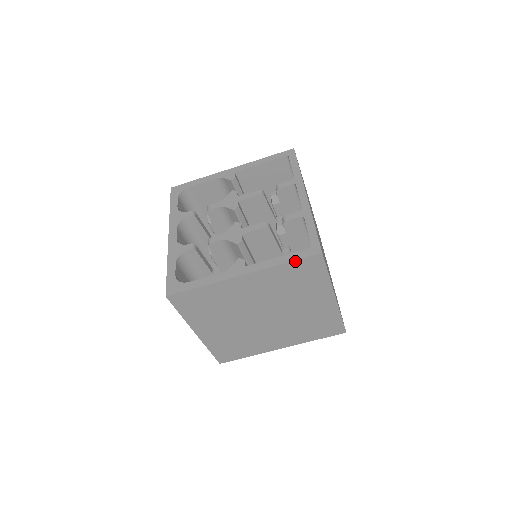
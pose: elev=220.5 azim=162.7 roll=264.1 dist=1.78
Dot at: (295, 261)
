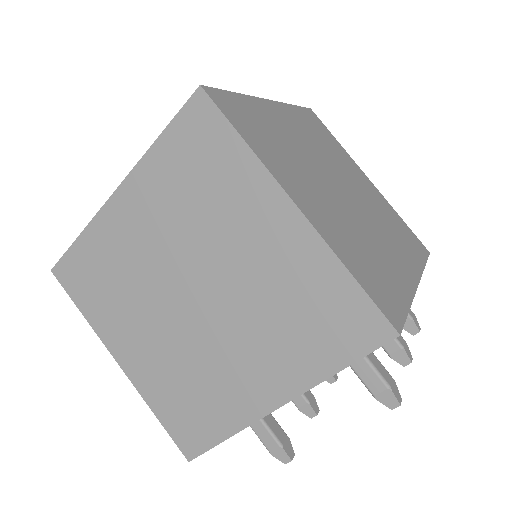
Dot at: (170, 126)
